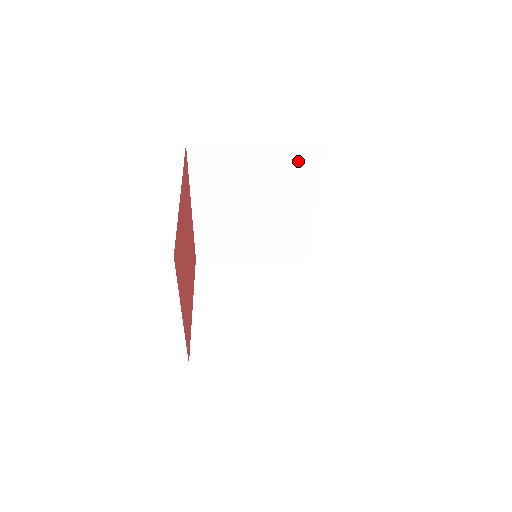
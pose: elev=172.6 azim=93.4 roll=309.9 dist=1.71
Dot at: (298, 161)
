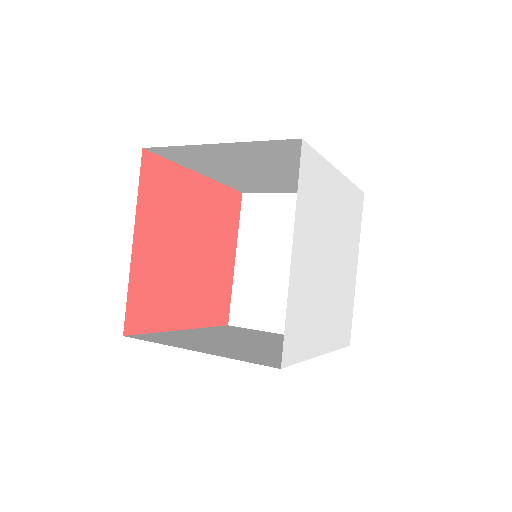
Dot at: (281, 148)
